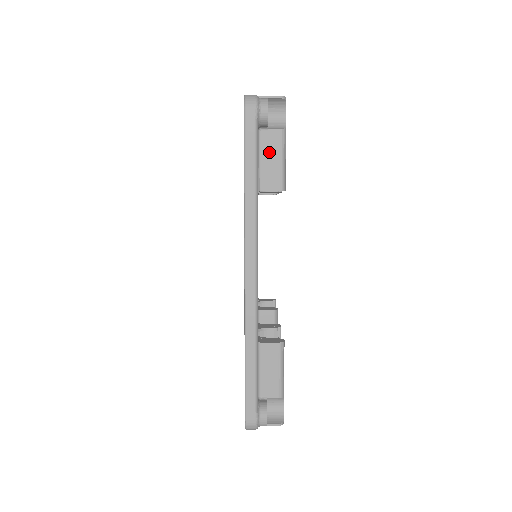
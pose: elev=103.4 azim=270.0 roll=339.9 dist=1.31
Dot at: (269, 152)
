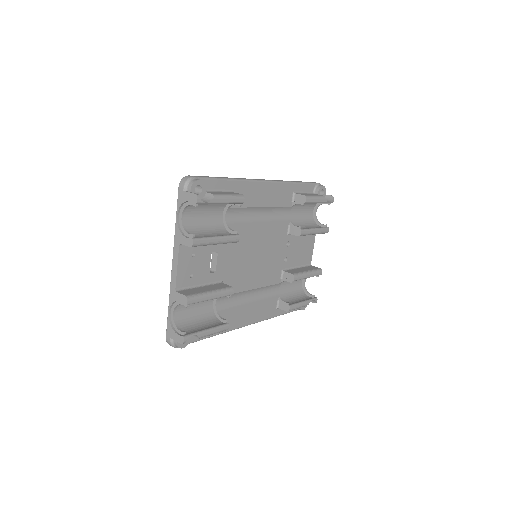
Dot at: (311, 194)
